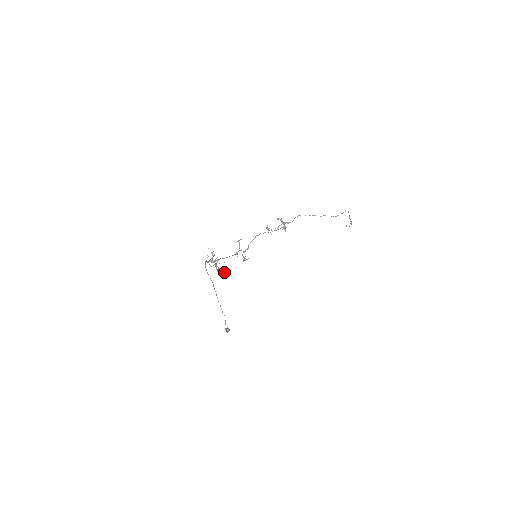
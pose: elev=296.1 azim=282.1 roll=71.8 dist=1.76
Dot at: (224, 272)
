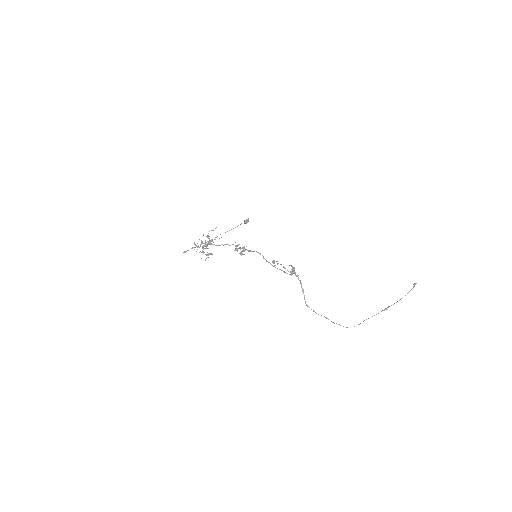
Dot at: (207, 255)
